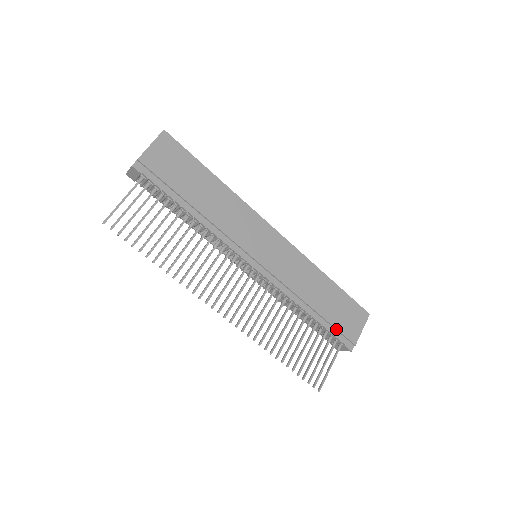
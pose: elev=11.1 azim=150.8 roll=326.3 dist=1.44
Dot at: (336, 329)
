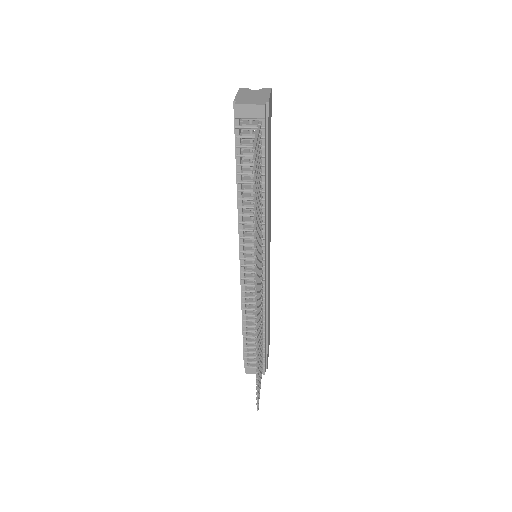
Dot at: (267, 350)
